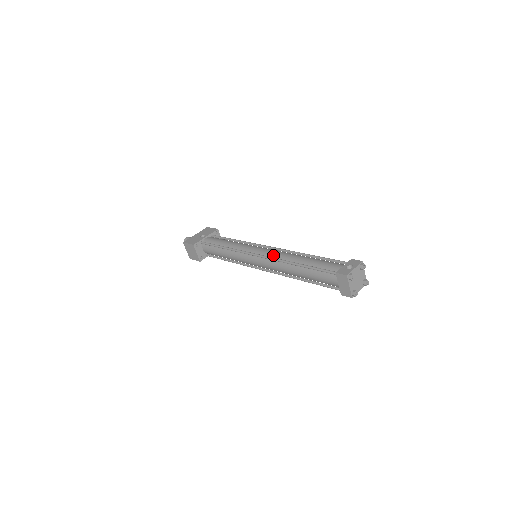
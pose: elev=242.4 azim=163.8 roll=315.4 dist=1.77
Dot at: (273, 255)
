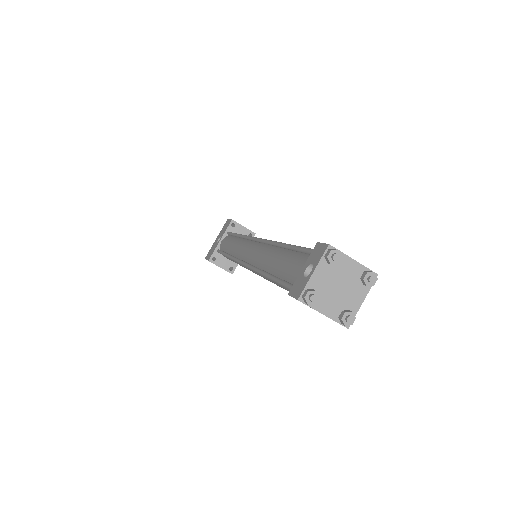
Dot at: (252, 259)
